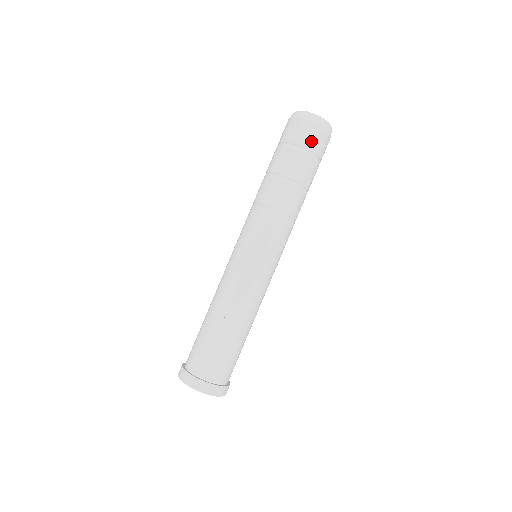
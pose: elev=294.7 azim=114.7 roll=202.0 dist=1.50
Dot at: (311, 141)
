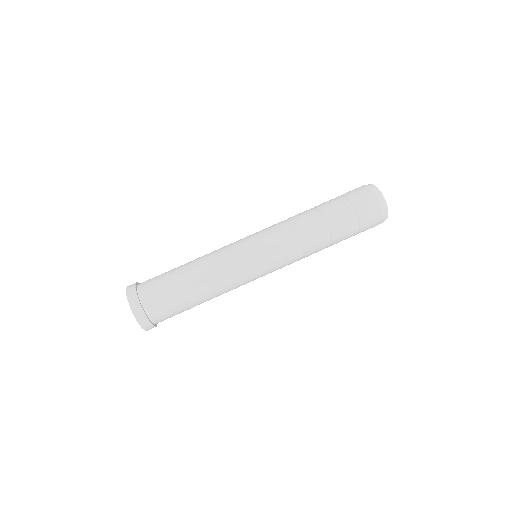
Dot at: (361, 203)
